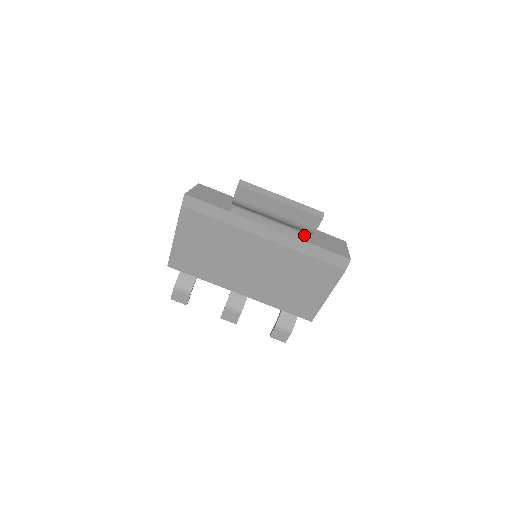
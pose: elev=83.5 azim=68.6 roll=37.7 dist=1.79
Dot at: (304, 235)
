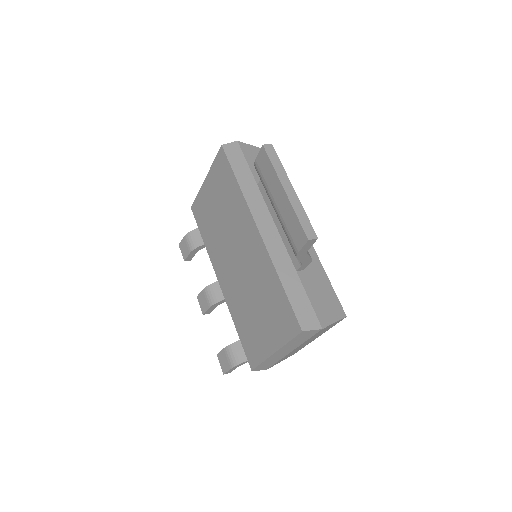
Dot at: (298, 260)
